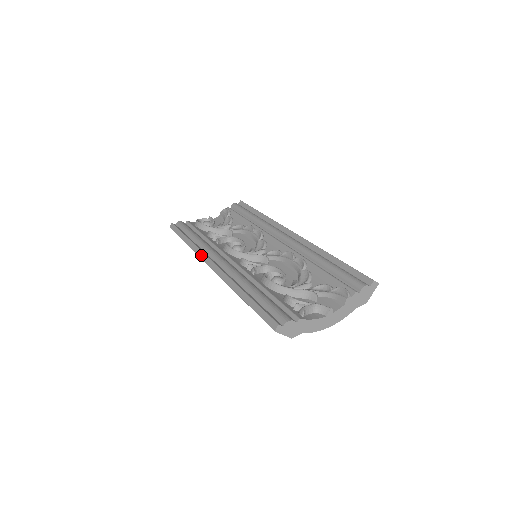
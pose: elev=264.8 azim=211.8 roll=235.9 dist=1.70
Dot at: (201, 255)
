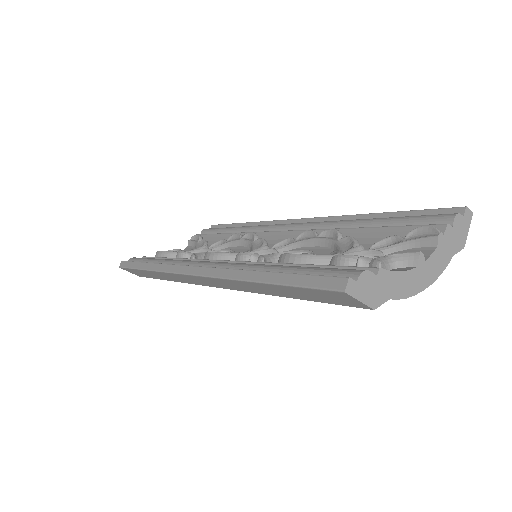
Dot at: (172, 269)
